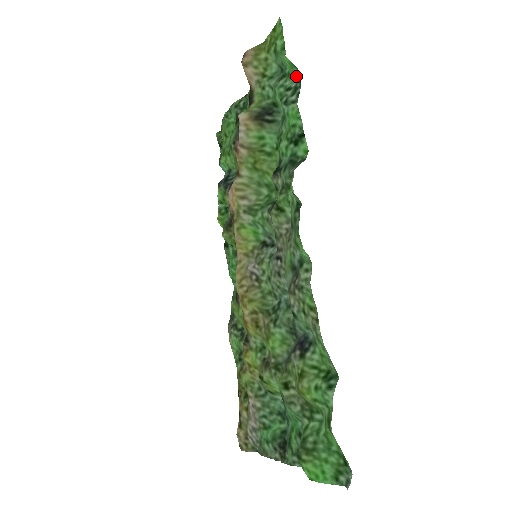
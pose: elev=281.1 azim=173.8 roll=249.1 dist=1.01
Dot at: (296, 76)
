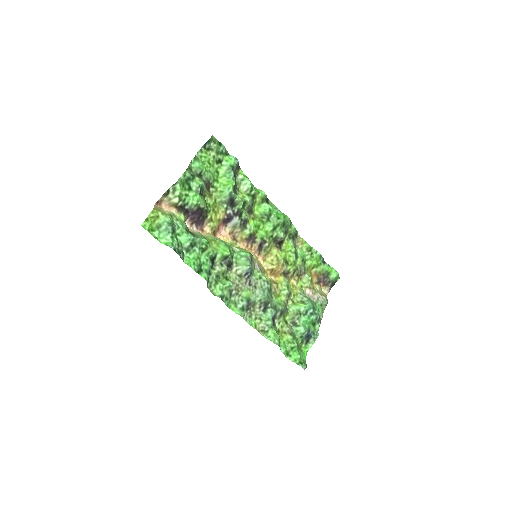
Dot at: (173, 245)
